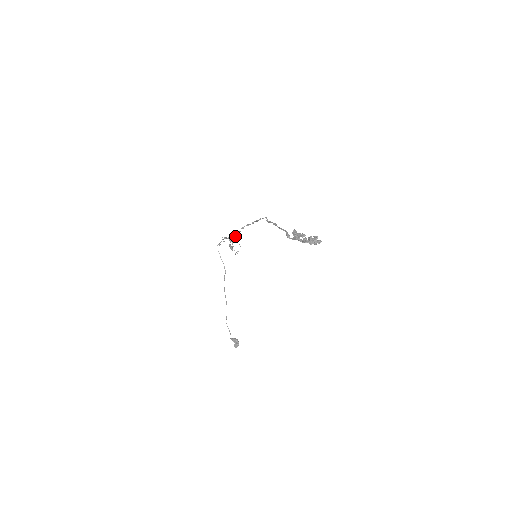
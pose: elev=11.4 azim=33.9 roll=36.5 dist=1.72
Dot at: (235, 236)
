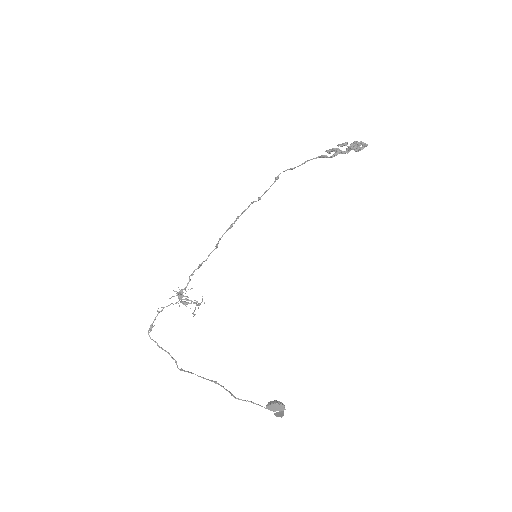
Dot at: (182, 293)
